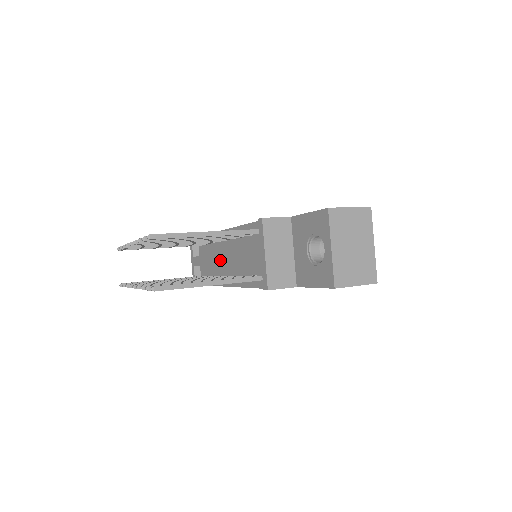
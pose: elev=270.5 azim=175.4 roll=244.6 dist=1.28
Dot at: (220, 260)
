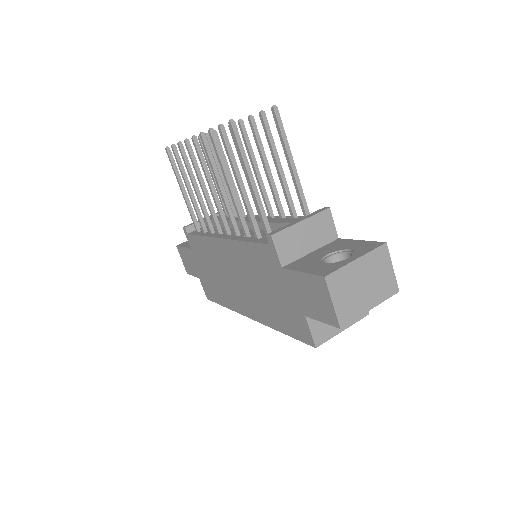
Dot at: occluded
